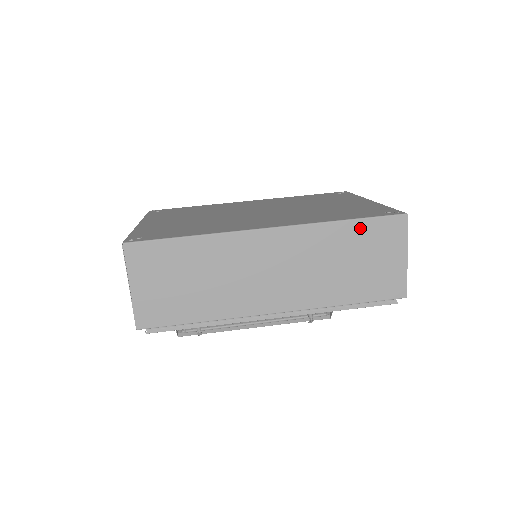
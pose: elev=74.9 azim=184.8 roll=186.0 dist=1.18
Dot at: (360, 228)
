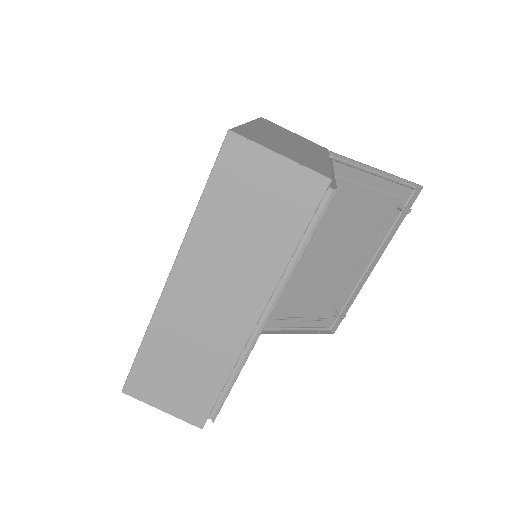
Dot at: (216, 191)
